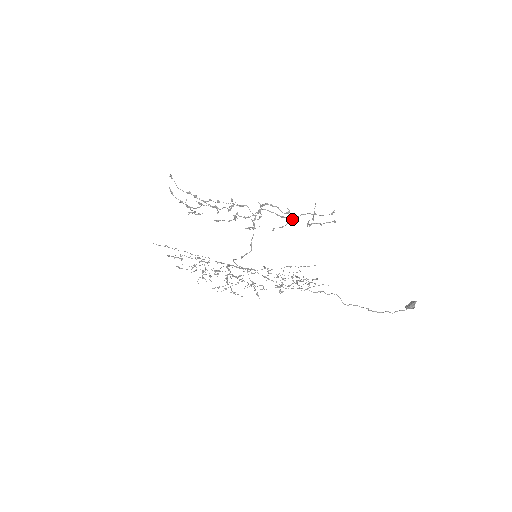
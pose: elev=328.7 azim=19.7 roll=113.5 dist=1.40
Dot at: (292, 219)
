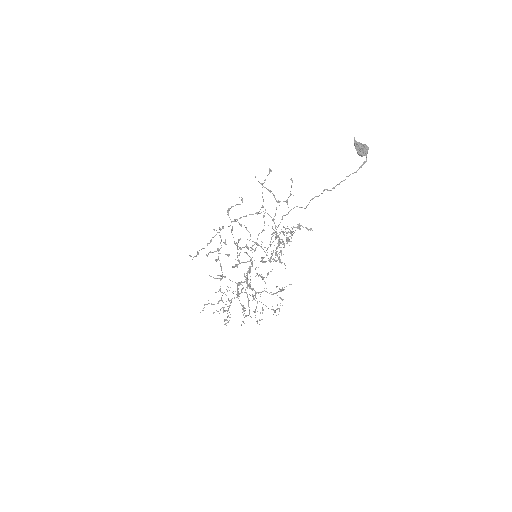
Dot at: occluded
